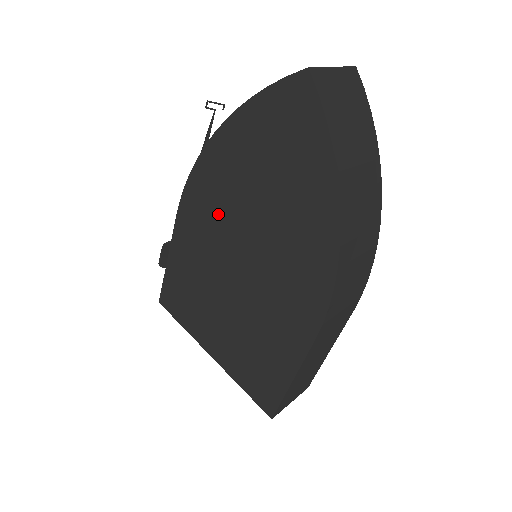
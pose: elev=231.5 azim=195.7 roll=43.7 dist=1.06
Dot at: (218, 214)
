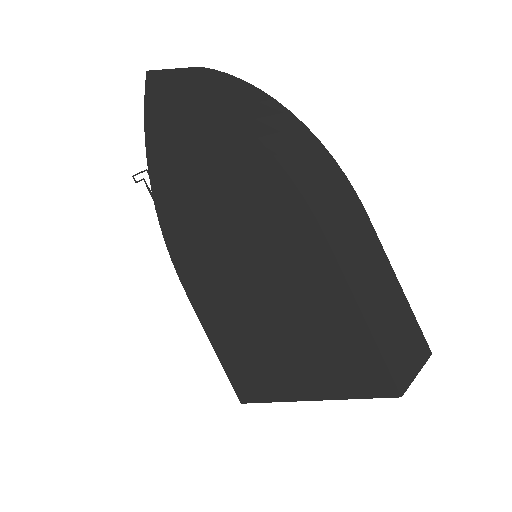
Dot at: (198, 246)
